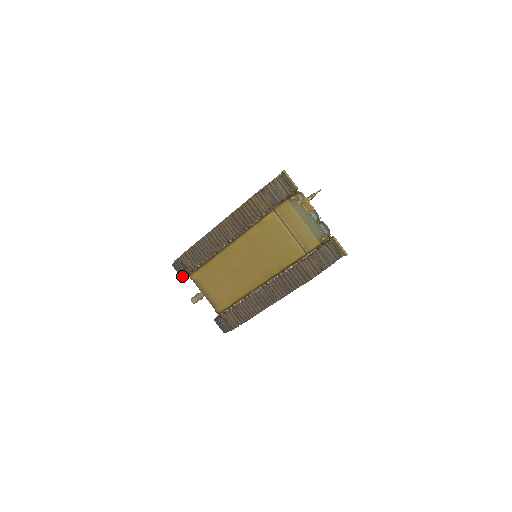
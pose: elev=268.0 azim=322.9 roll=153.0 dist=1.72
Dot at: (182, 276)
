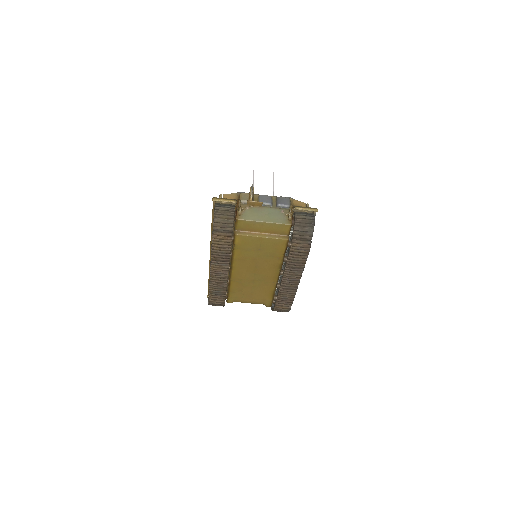
Dot at: (223, 306)
